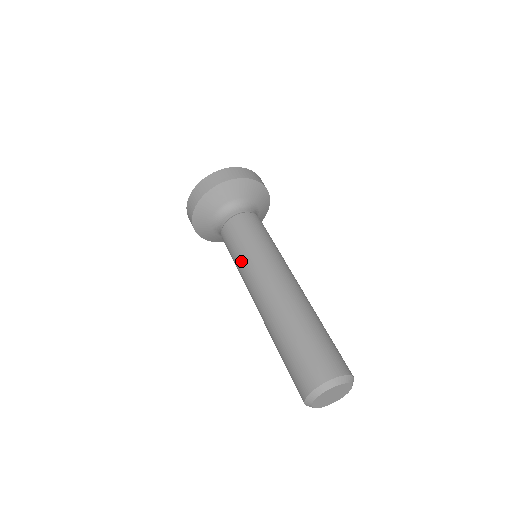
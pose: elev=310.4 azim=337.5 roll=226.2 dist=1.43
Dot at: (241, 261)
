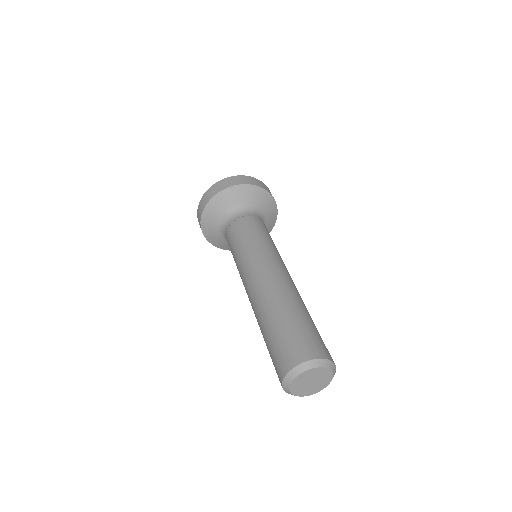
Dot at: (252, 246)
